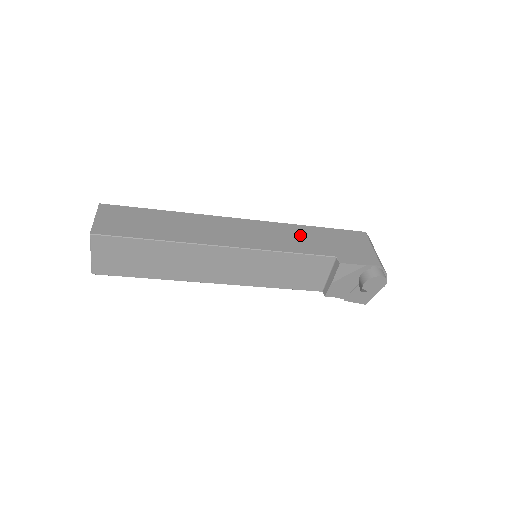
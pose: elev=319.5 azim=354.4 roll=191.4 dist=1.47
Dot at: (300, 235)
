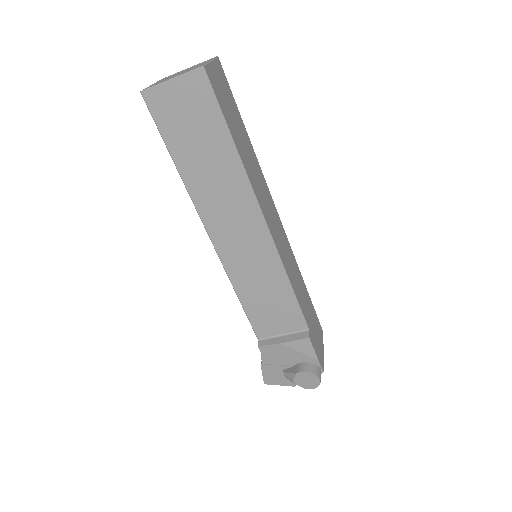
Dot at: (300, 282)
